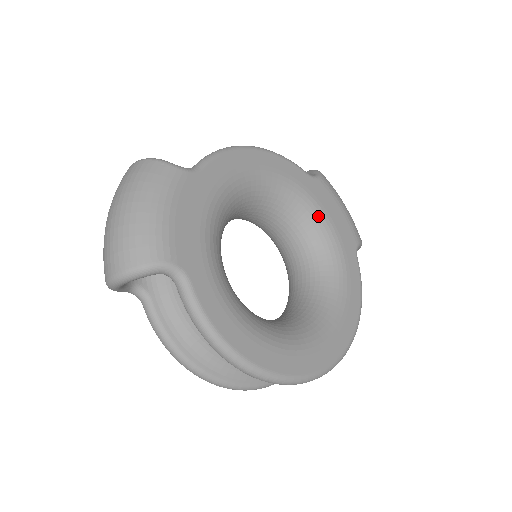
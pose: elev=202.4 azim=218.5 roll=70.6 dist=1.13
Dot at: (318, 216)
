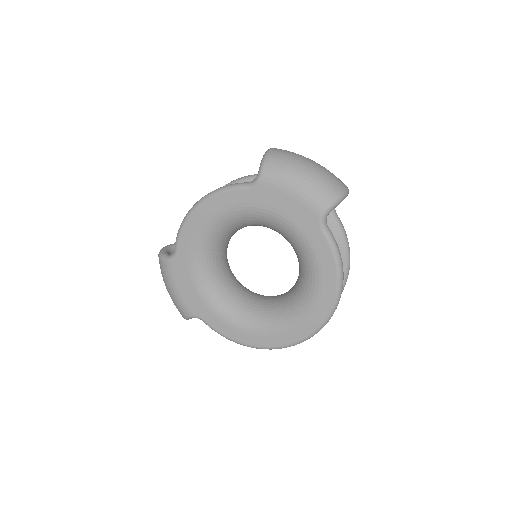
Dot at: (271, 218)
